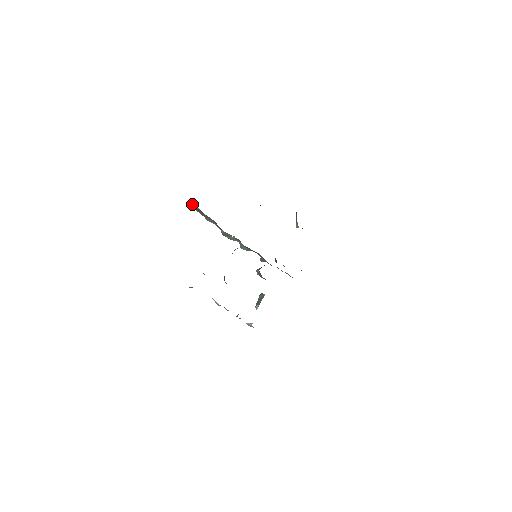
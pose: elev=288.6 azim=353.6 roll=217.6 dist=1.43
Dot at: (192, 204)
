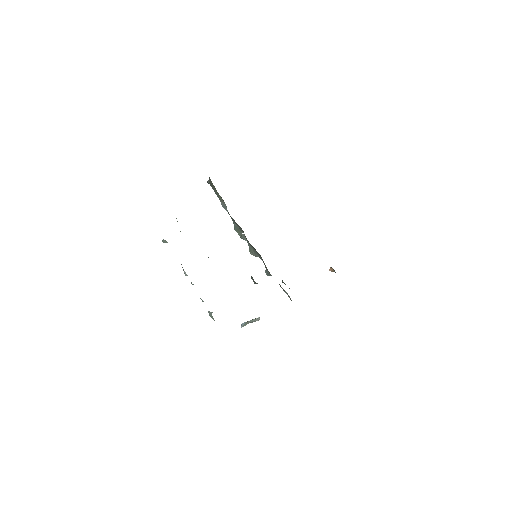
Dot at: (210, 179)
